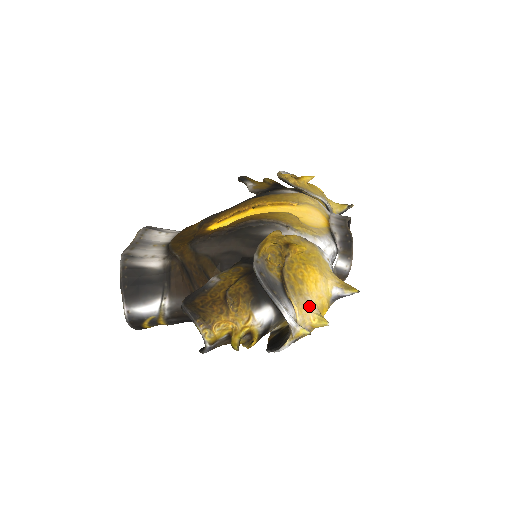
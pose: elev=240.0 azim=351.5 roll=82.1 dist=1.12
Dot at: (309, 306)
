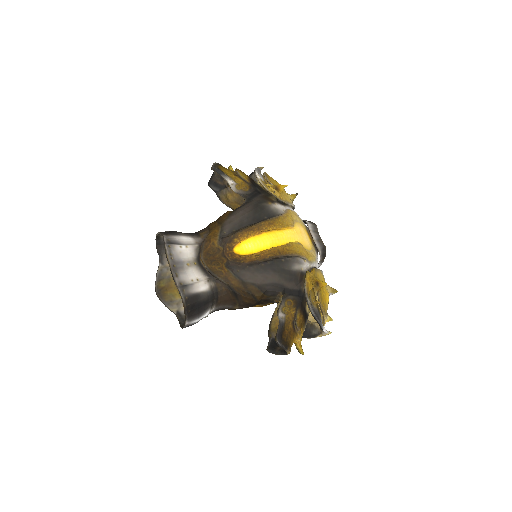
Dot at: (327, 315)
